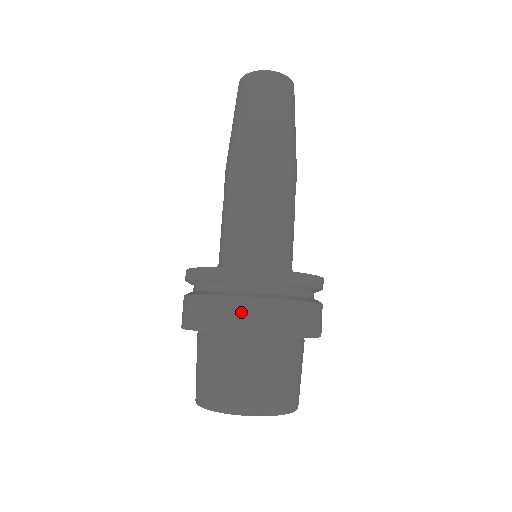
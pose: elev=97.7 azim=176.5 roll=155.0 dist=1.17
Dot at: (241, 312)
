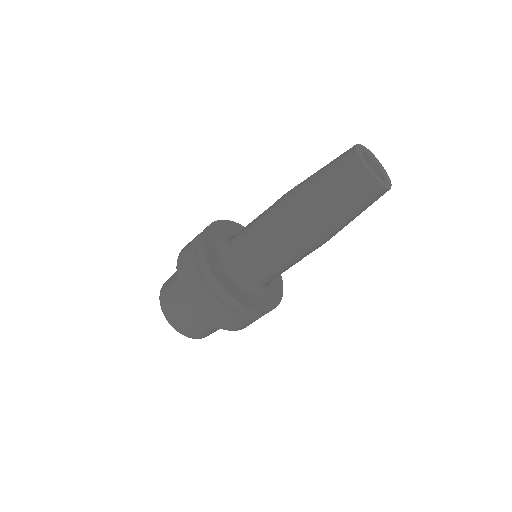
Dot at: (229, 322)
